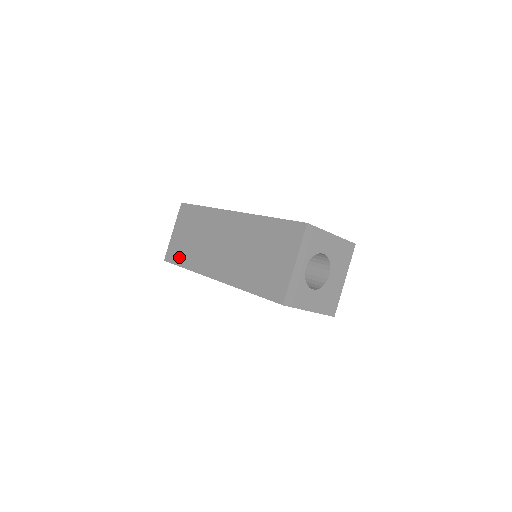
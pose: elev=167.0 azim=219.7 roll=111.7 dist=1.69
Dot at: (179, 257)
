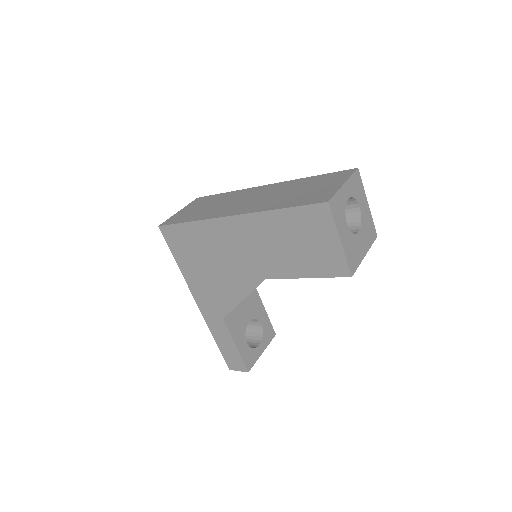
Dot at: (183, 219)
